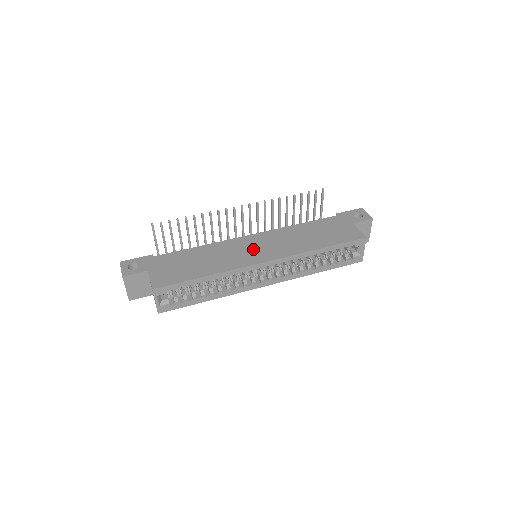
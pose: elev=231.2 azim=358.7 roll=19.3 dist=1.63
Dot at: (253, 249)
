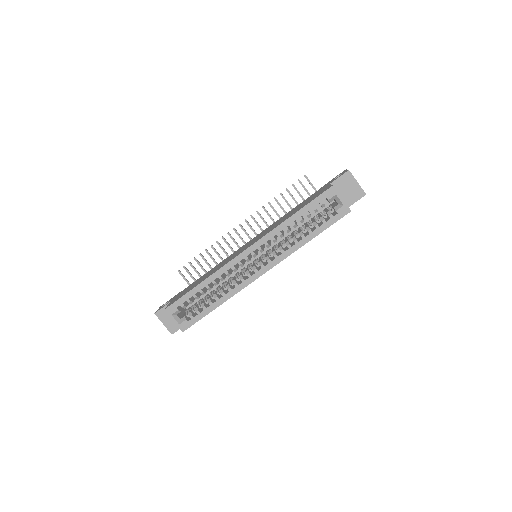
Dot at: (242, 249)
